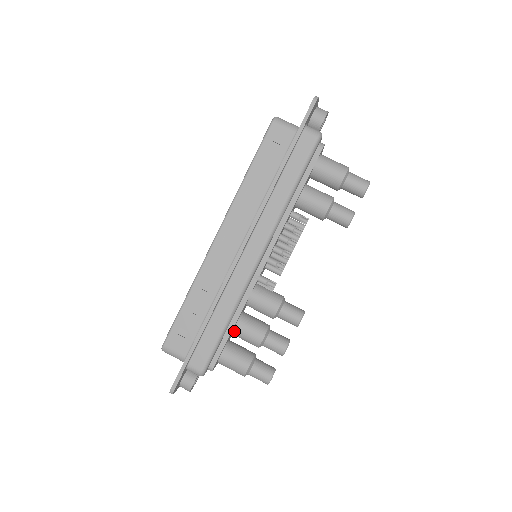
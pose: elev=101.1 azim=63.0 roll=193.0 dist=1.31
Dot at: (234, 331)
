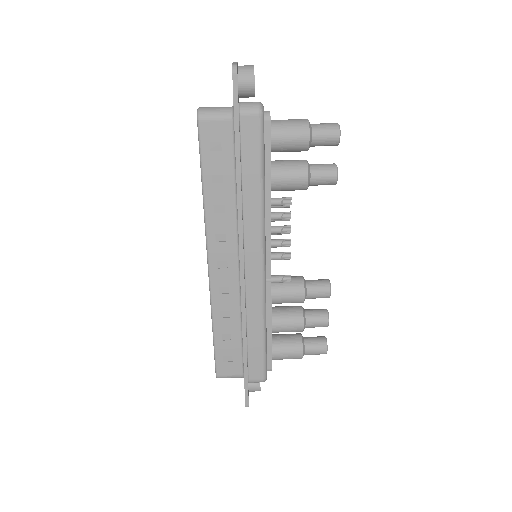
Dot at: (273, 332)
